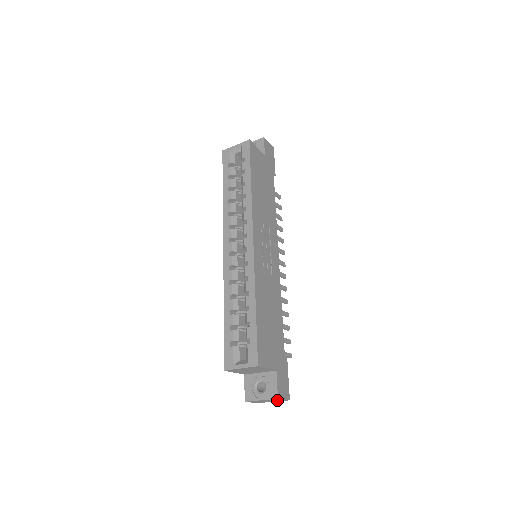
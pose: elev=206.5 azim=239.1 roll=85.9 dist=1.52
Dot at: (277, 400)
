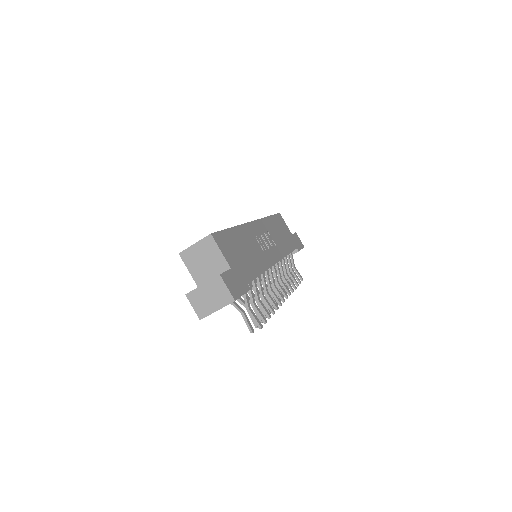
Dot at: (220, 296)
